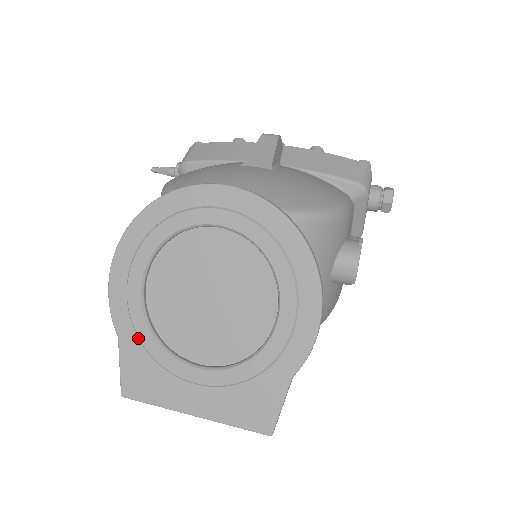
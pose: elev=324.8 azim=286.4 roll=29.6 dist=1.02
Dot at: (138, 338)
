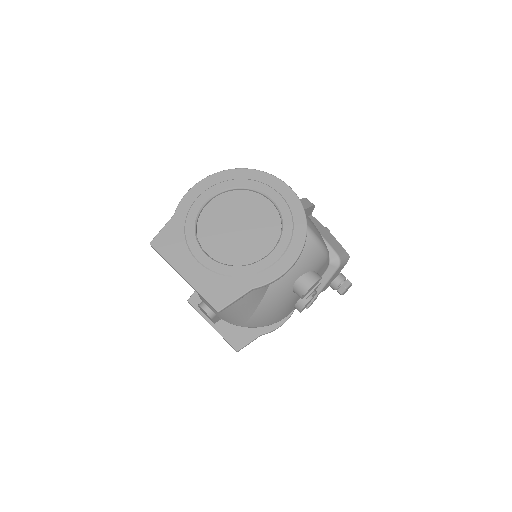
Dot at: (185, 221)
